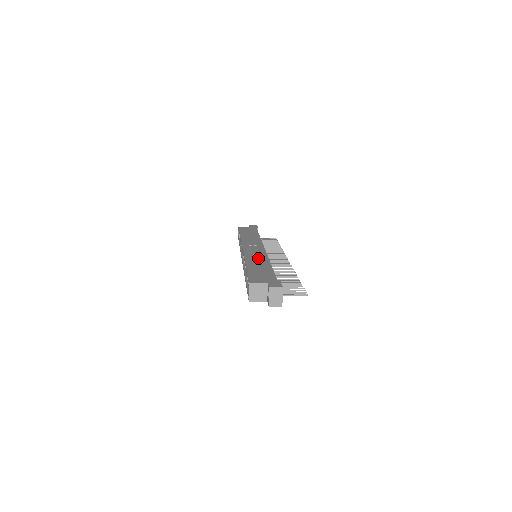
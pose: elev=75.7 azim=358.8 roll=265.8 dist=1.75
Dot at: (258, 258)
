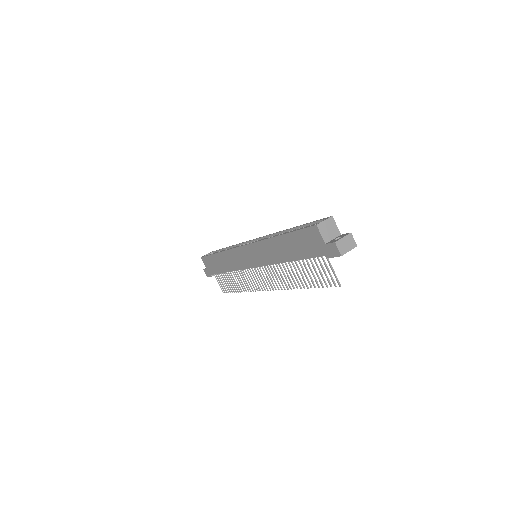
Dot at: occluded
